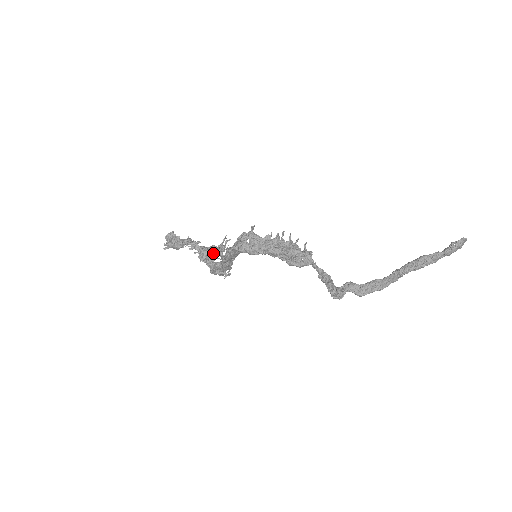
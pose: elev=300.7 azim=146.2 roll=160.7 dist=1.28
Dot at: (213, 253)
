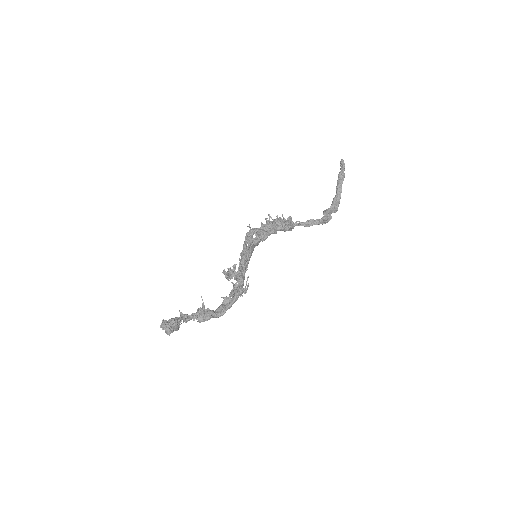
Dot at: (207, 308)
